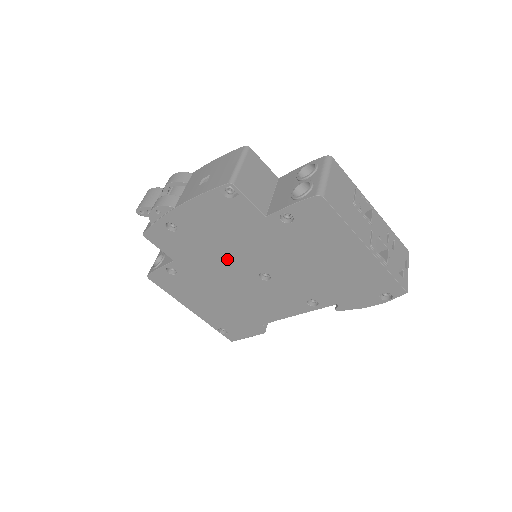
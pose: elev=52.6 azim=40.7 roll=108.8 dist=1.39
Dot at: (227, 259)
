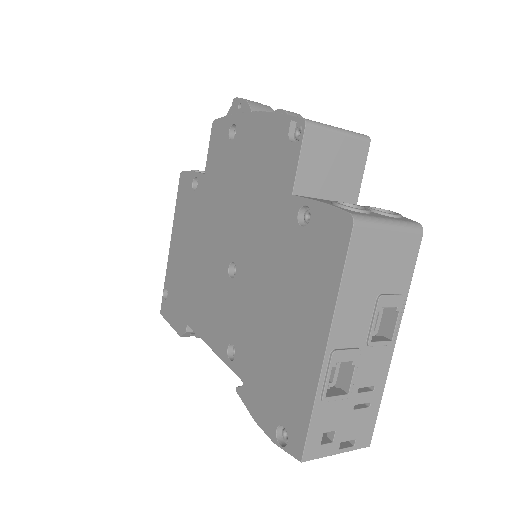
Dot at: (230, 214)
